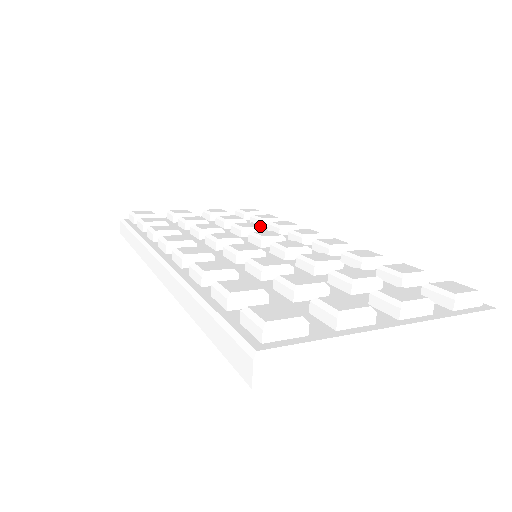
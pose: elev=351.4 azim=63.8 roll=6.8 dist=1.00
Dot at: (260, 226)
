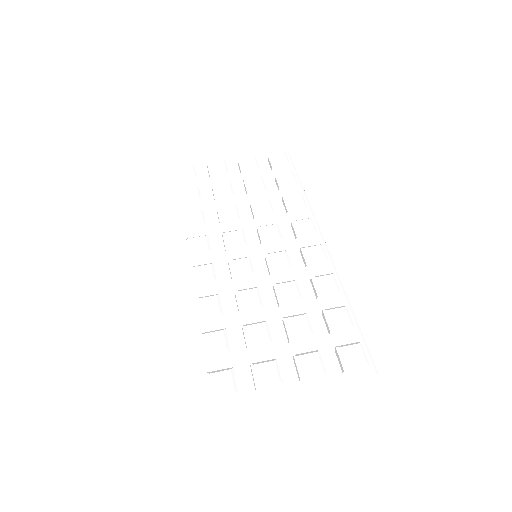
Dot at: (271, 211)
